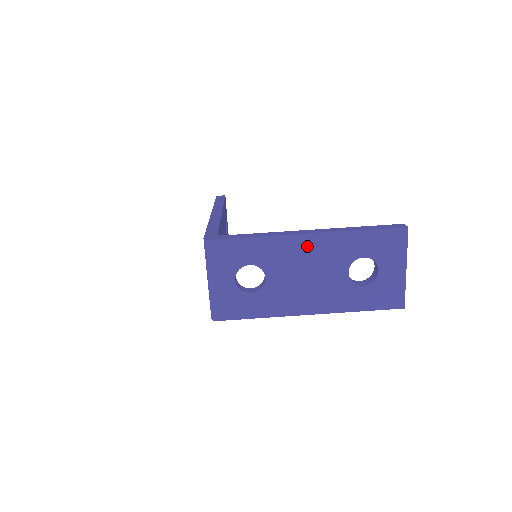
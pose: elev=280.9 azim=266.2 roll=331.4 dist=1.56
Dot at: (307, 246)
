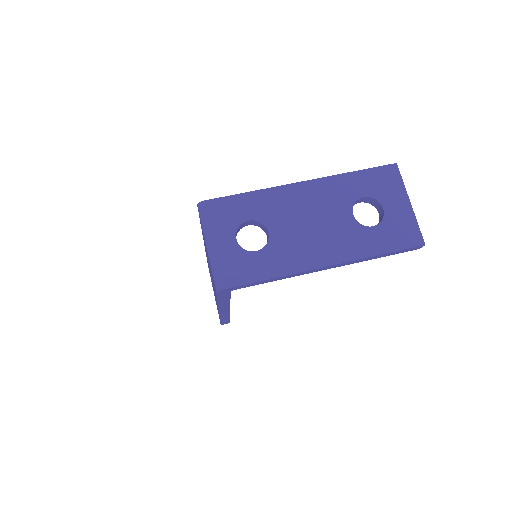
Dot at: (304, 194)
